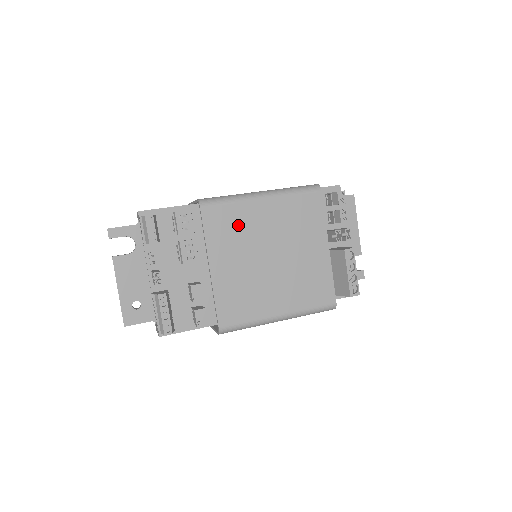
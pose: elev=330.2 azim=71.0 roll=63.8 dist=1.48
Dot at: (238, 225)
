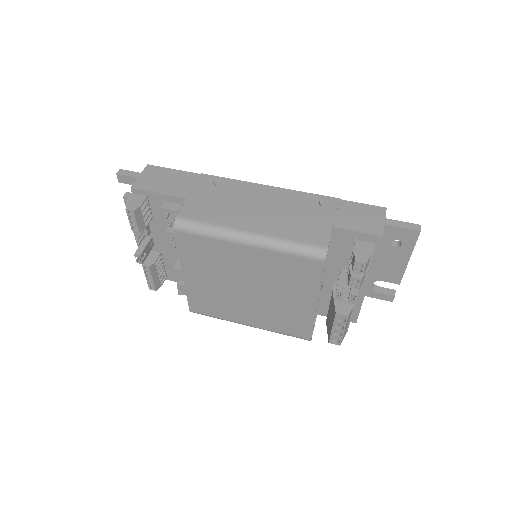
Dot at: (214, 256)
